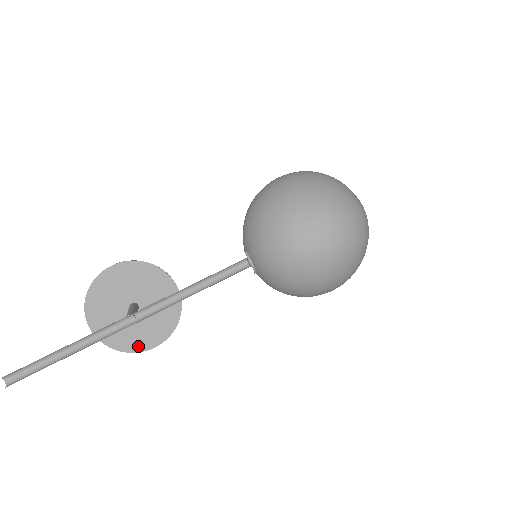
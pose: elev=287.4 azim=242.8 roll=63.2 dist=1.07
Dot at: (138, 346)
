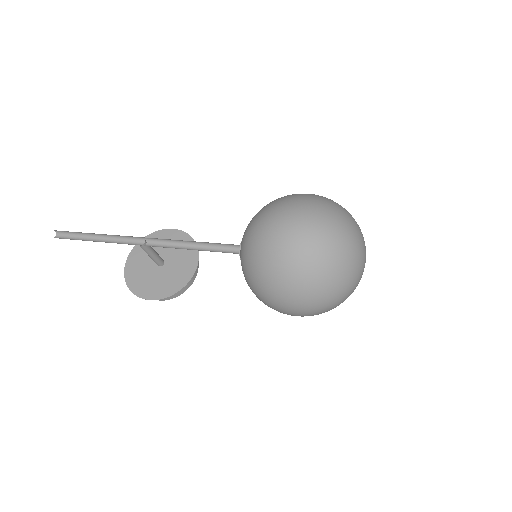
Dot at: (140, 291)
